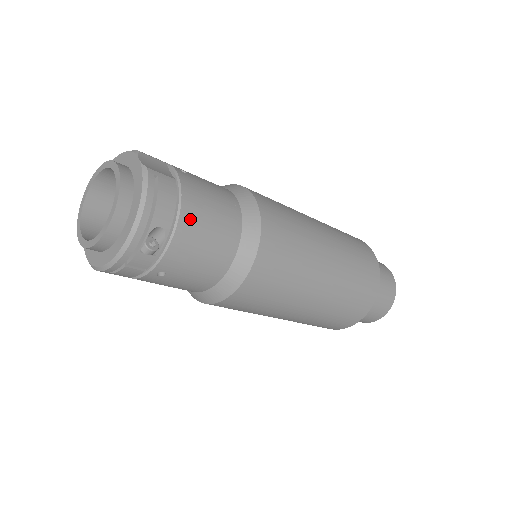
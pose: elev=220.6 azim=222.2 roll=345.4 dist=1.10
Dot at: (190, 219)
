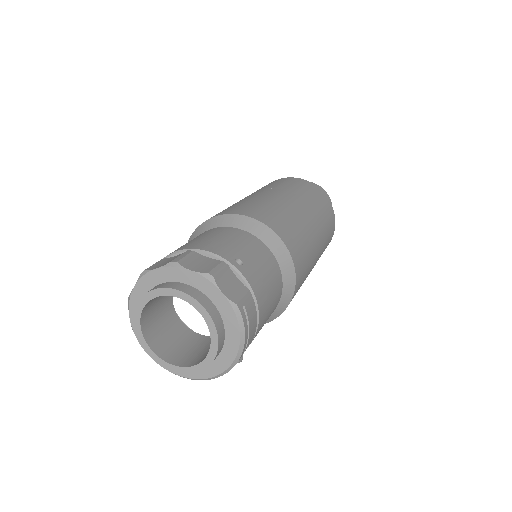
Dot at: (263, 317)
